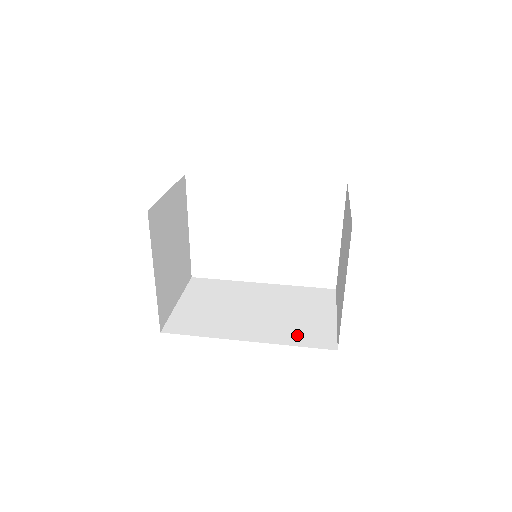
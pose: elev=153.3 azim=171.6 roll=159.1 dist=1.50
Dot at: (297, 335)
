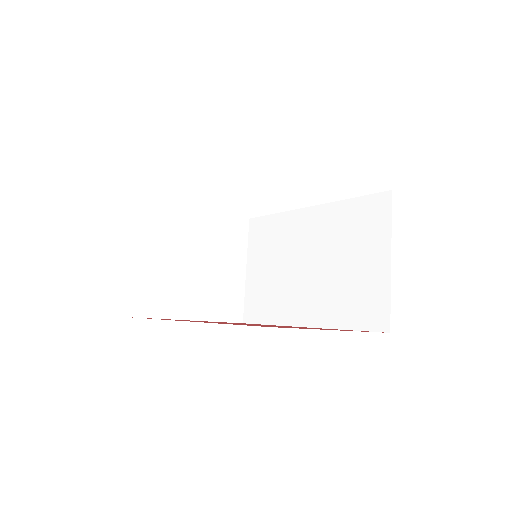
Dot at: (348, 309)
